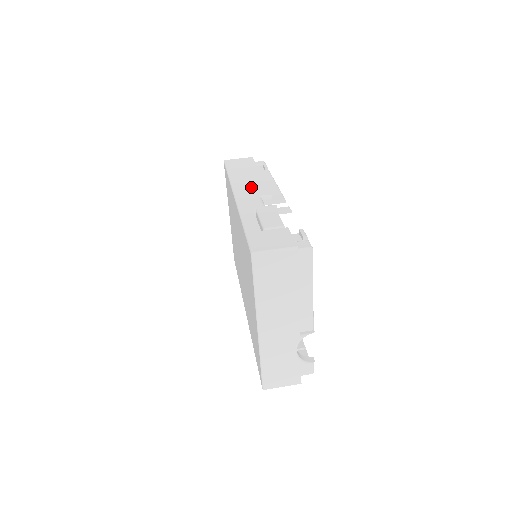
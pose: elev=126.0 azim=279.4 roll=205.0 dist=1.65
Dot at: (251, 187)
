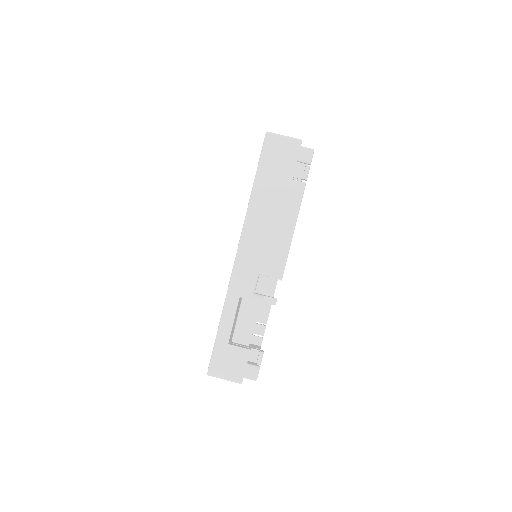
Dot at: (259, 244)
